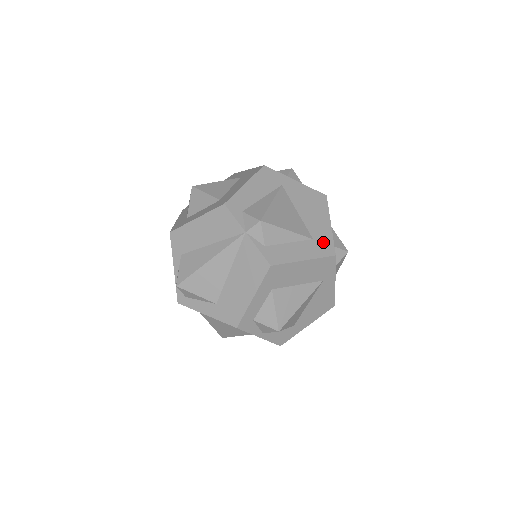
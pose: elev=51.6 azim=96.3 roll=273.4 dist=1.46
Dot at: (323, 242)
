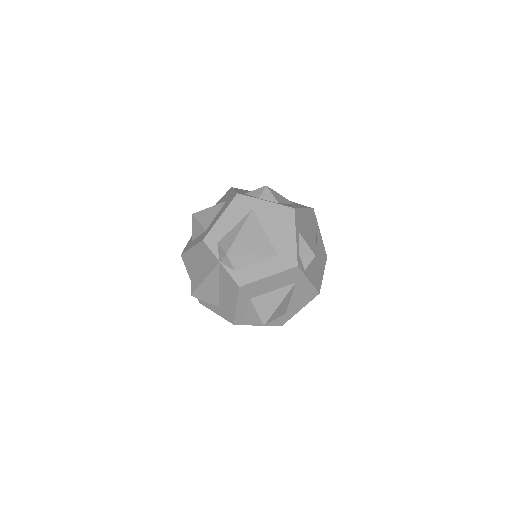
Dot at: (287, 256)
